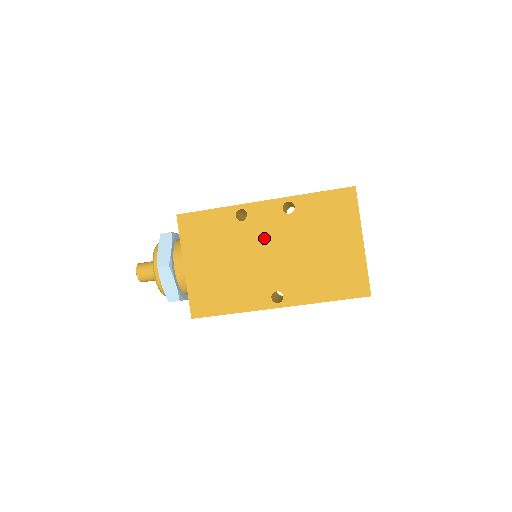
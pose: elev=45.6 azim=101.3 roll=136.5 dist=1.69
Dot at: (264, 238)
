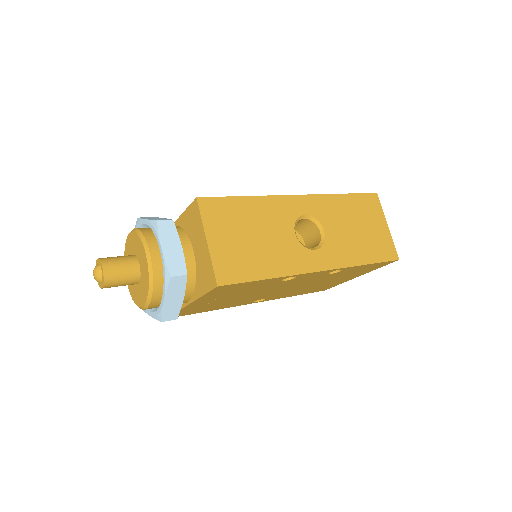
Dot at: (290, 285)
